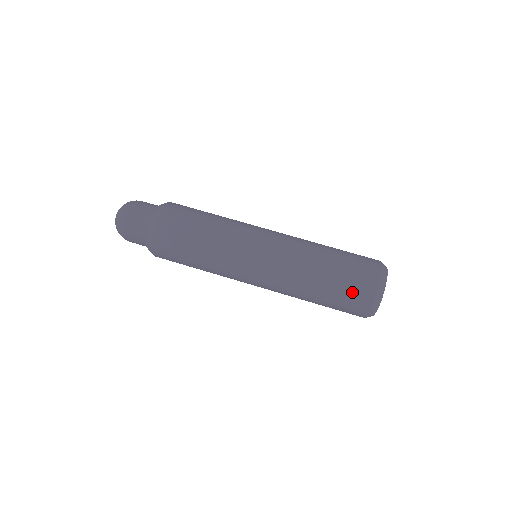
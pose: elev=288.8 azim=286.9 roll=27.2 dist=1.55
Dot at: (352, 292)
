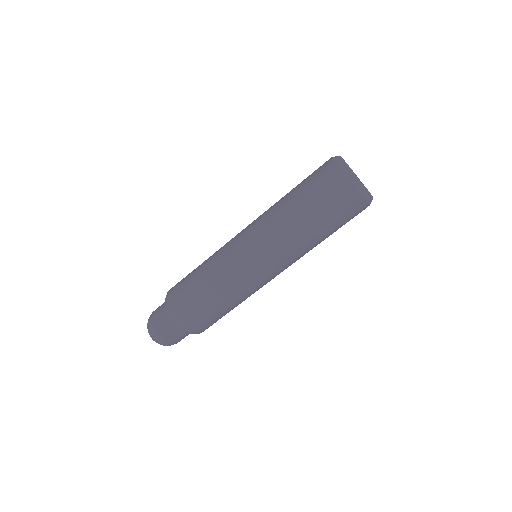
Dot at: (344, 212)
